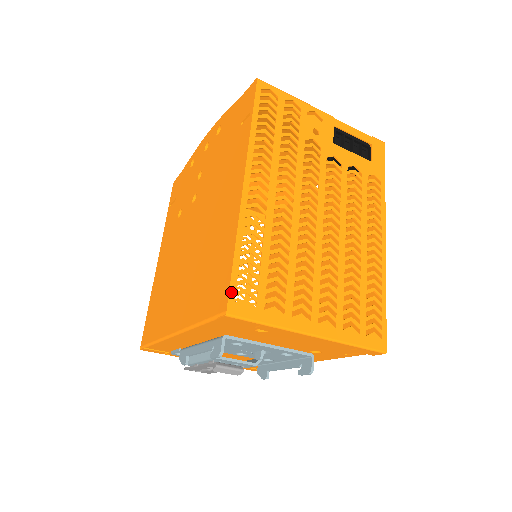
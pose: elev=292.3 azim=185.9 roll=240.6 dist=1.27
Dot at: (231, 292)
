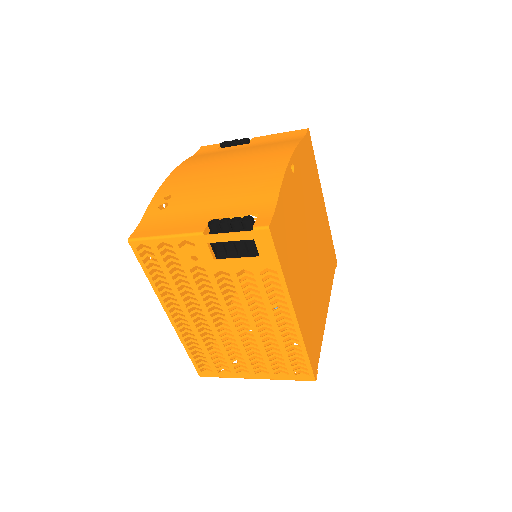
Dot at: (196, 368)
